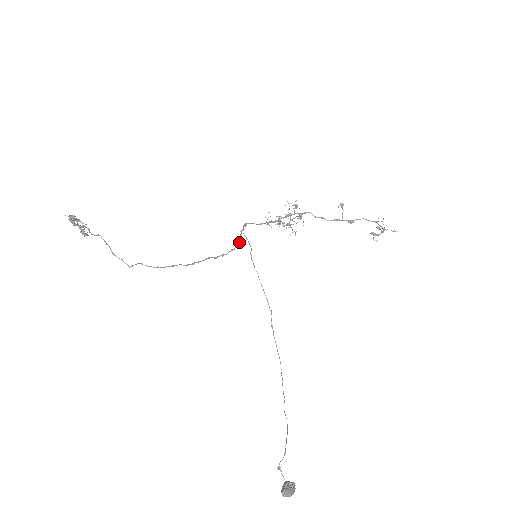
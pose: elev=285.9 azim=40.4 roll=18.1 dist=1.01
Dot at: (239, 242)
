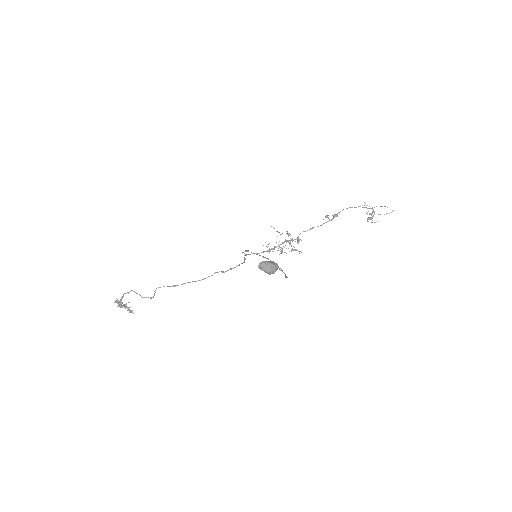
Dot at: (244, 262)
